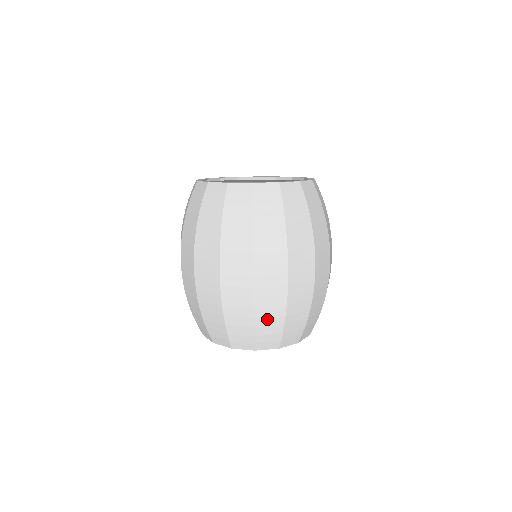
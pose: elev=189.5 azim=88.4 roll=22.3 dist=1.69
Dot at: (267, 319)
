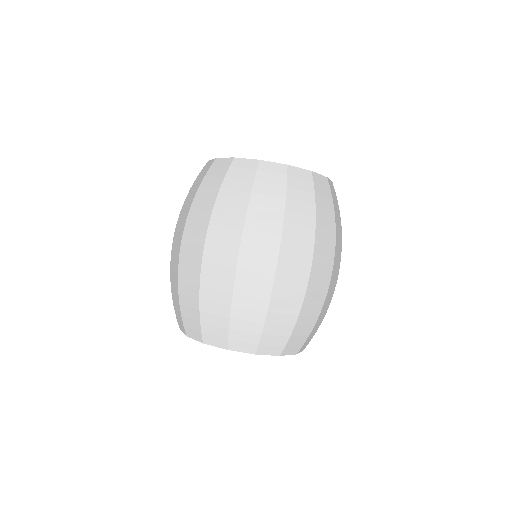
Dot at: (187, 297)
